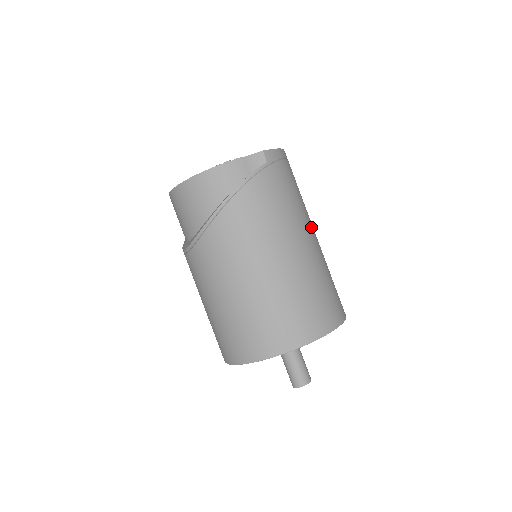
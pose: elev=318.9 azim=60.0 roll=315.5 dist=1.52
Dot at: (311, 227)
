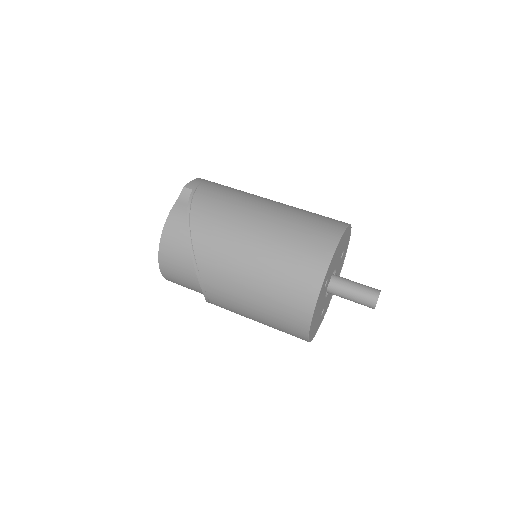
Dot at: (264, 198)
